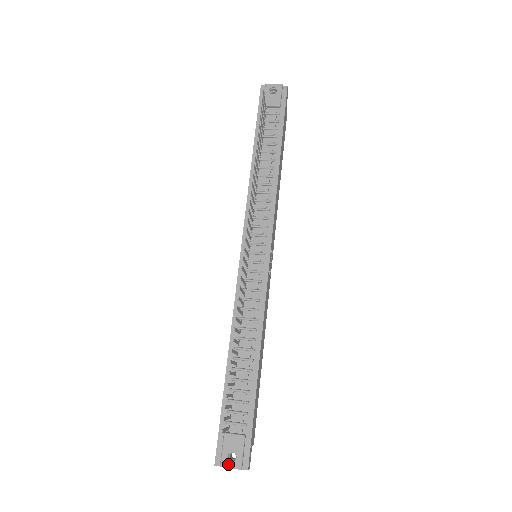
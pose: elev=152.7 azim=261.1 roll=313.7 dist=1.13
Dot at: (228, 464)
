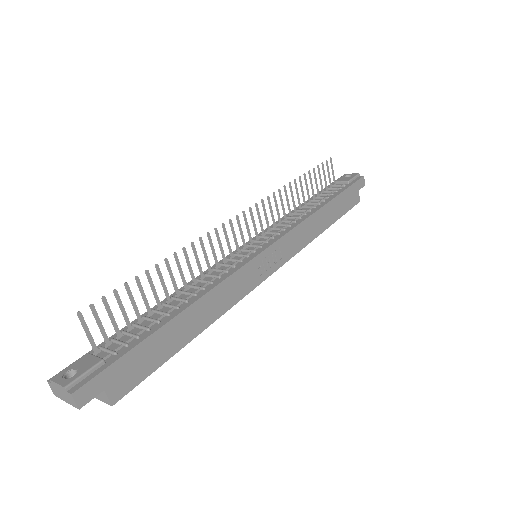
Dot at: (59, 379)
